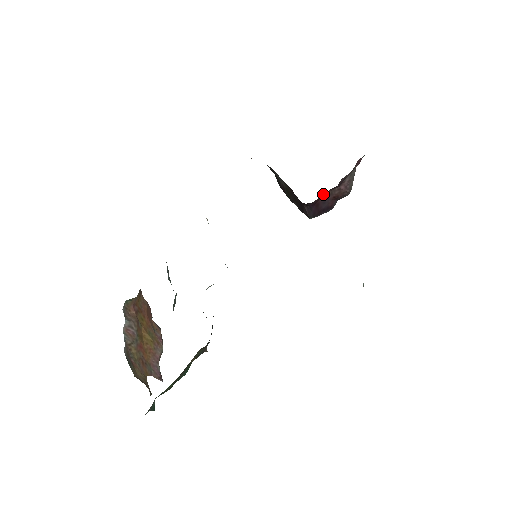
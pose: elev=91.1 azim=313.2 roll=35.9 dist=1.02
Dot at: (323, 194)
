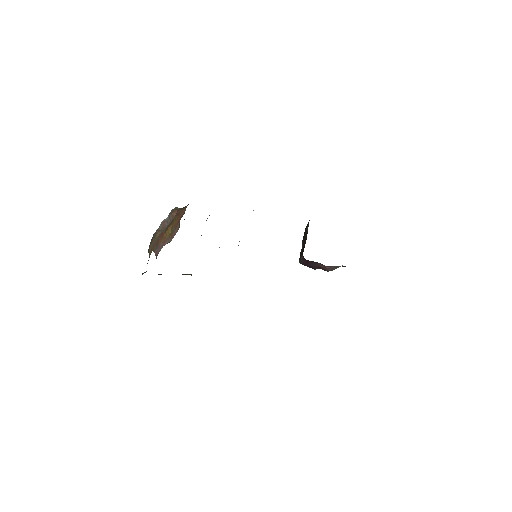
Dot at: occluded
